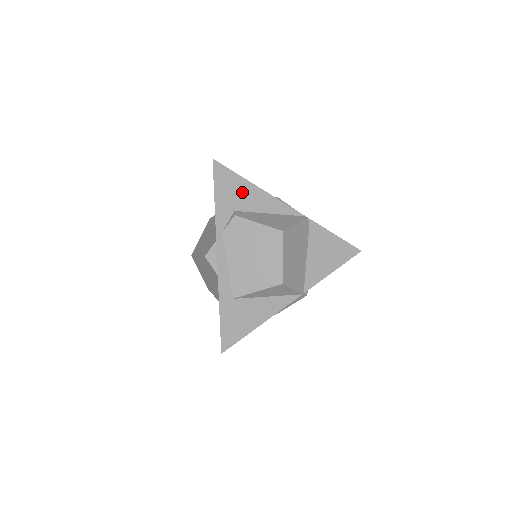
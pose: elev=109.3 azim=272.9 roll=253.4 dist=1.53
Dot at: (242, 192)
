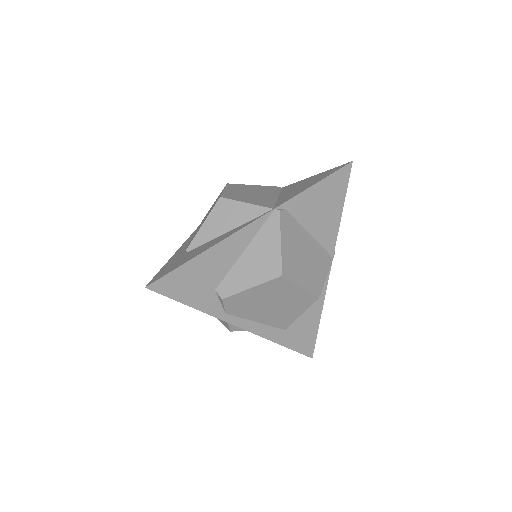
Dot at: (202, 271)
